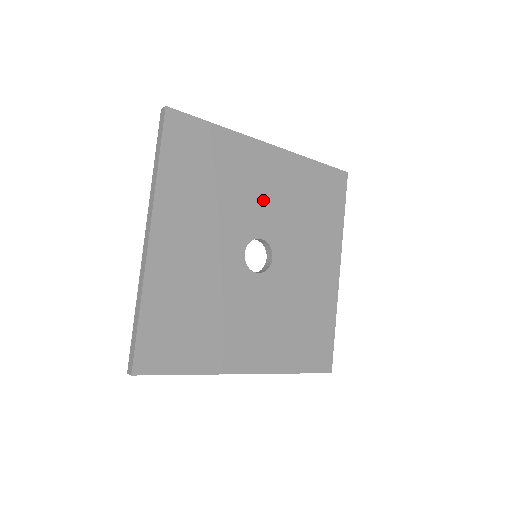
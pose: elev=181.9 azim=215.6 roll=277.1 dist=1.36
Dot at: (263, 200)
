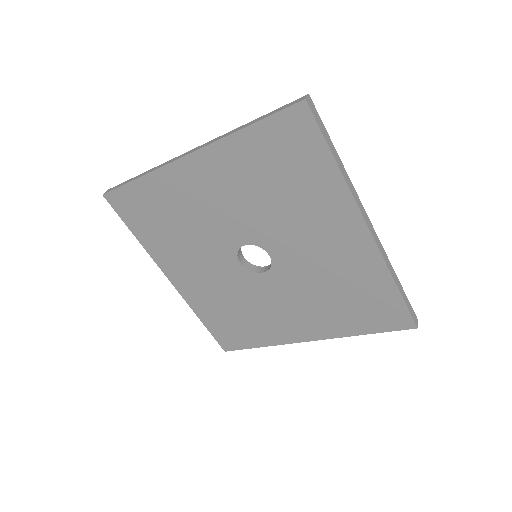
Dot at: (222, 212)
